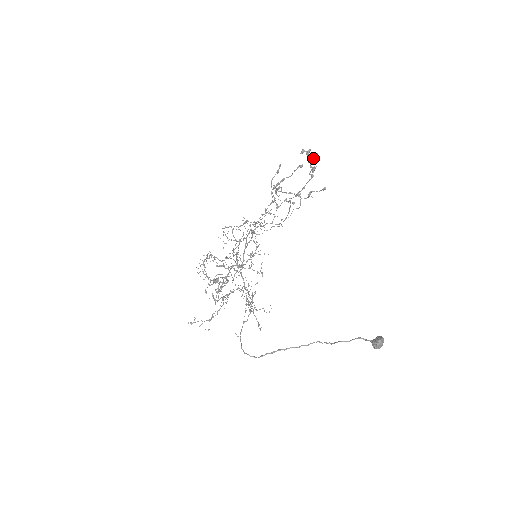
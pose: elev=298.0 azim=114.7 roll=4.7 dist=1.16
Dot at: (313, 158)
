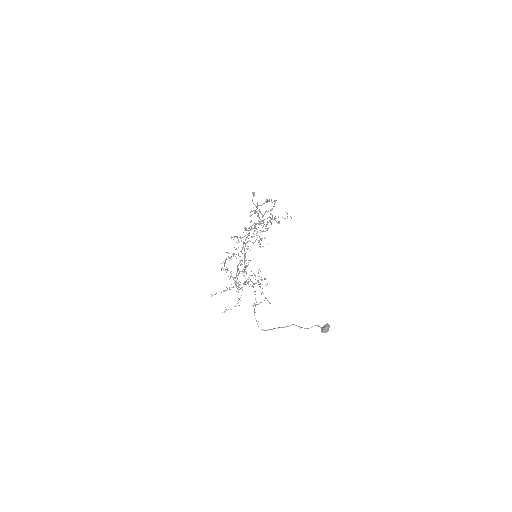
Dot at: occluded
